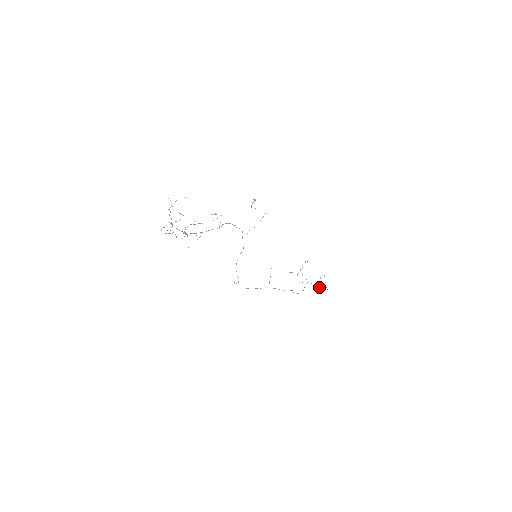
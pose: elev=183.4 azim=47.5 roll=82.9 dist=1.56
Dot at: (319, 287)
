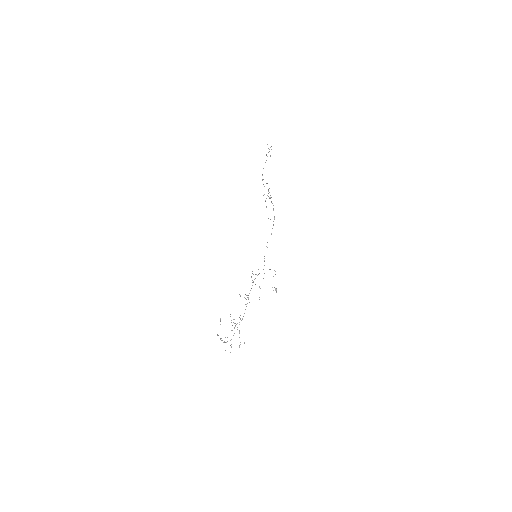
Dot at: occluded
